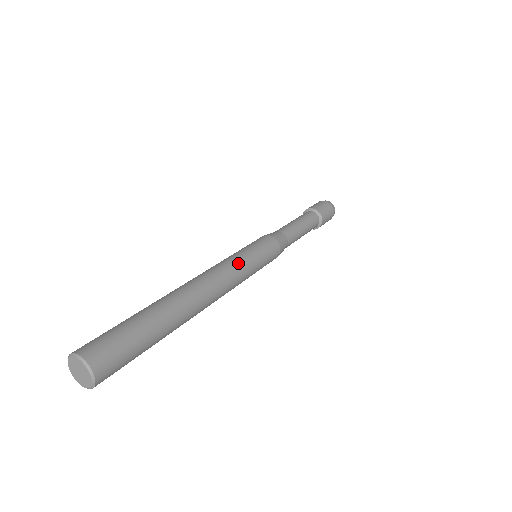
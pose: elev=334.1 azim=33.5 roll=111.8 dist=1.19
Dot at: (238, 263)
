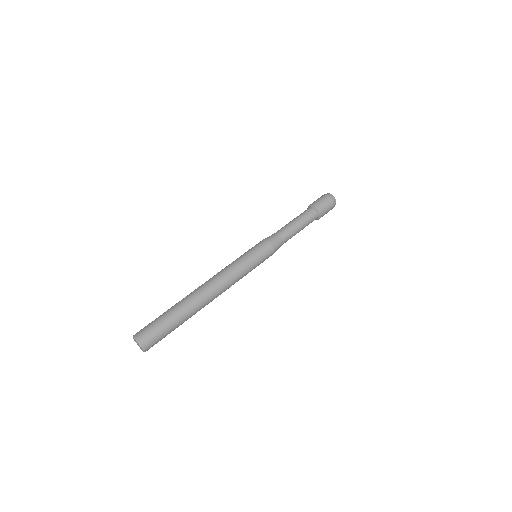
Dot at: (240, 274)
